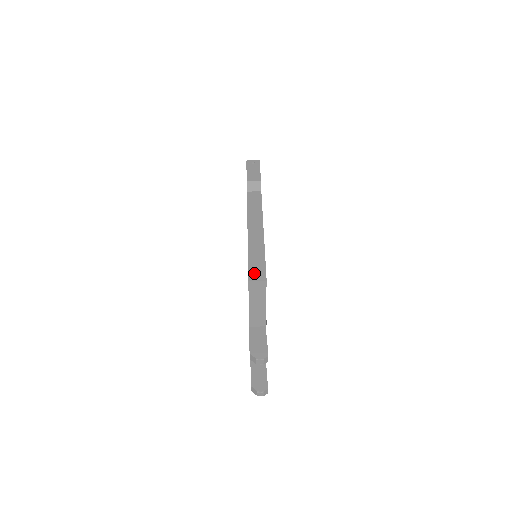
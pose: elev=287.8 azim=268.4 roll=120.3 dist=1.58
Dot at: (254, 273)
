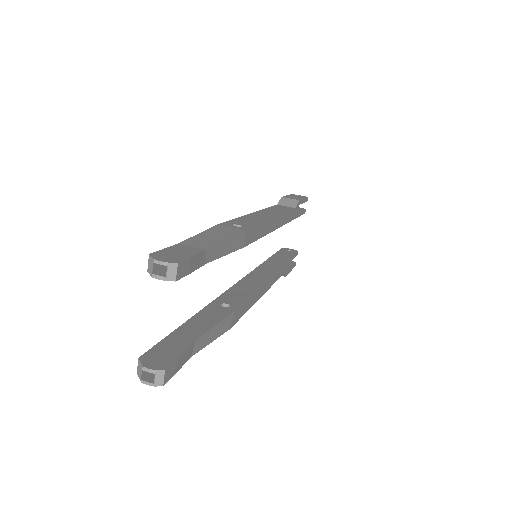
Dot at: (232, 223)
